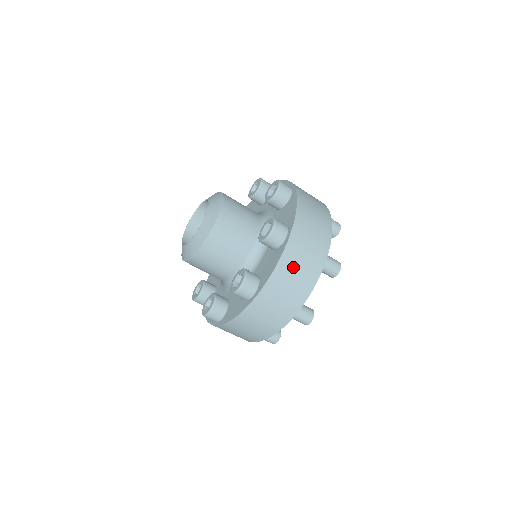
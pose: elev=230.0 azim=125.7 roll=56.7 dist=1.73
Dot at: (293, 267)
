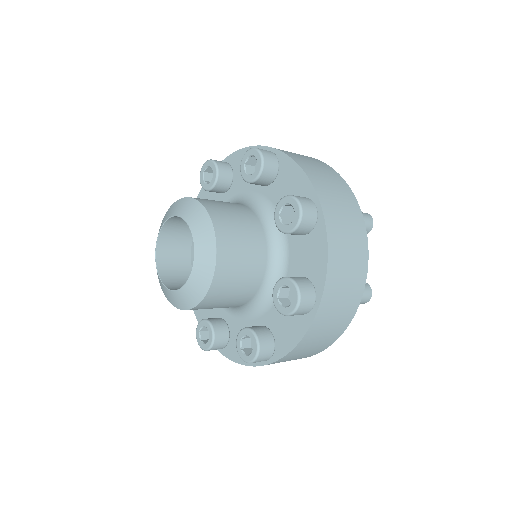
Dot at: (319, 334)
